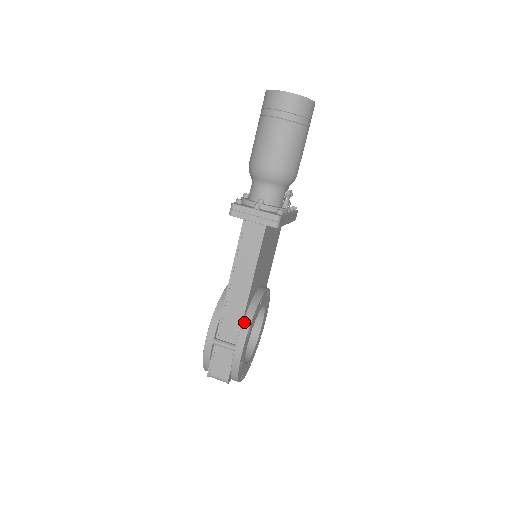
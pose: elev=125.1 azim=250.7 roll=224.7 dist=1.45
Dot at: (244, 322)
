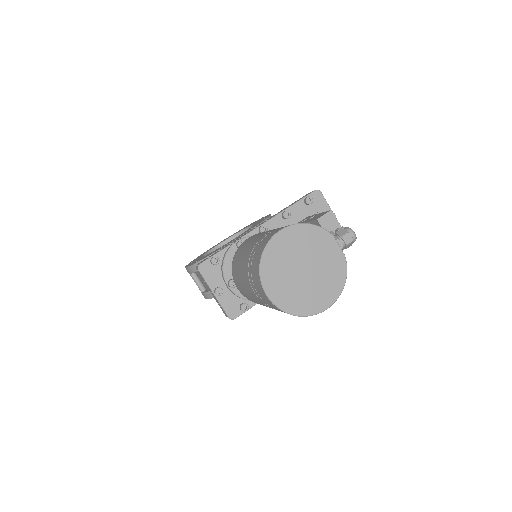
Dot at: occluded
